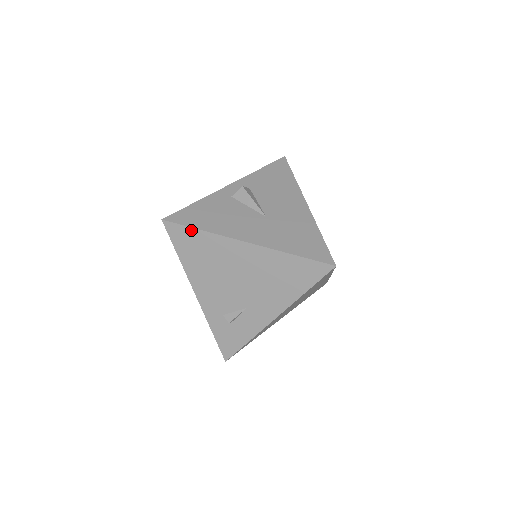
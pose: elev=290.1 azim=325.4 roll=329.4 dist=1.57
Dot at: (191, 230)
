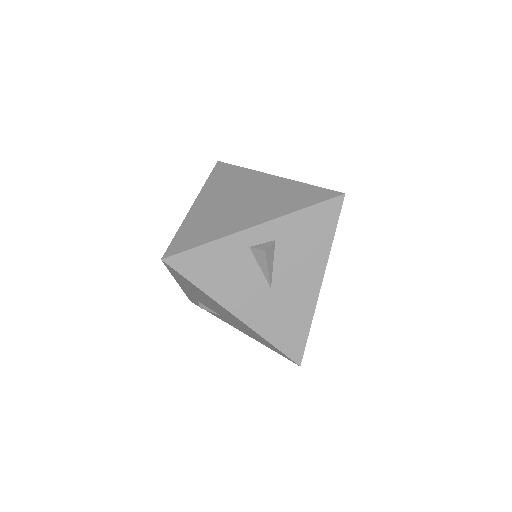
Dot at: (188, 281)
